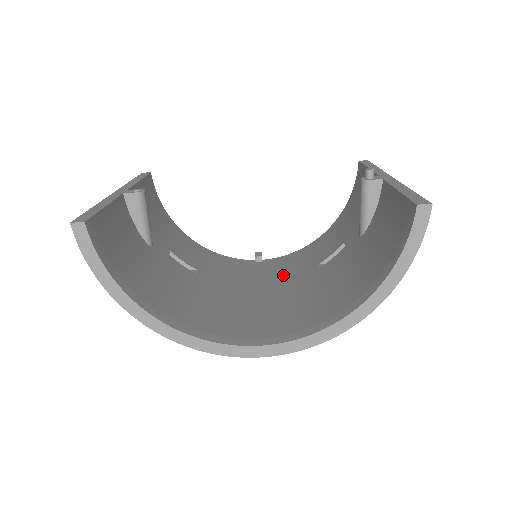
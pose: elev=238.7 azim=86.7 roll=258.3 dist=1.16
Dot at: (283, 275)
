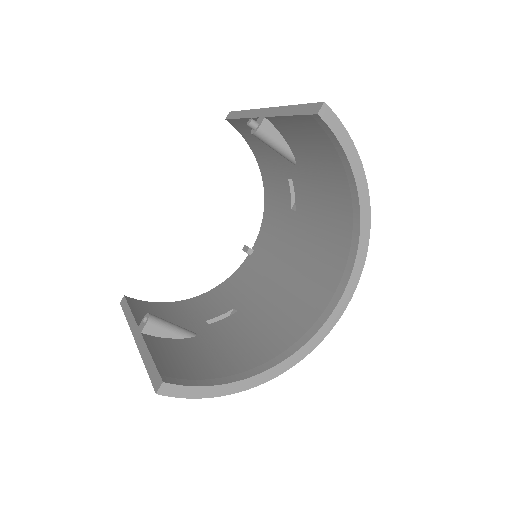
Dot at: (280, 242)
